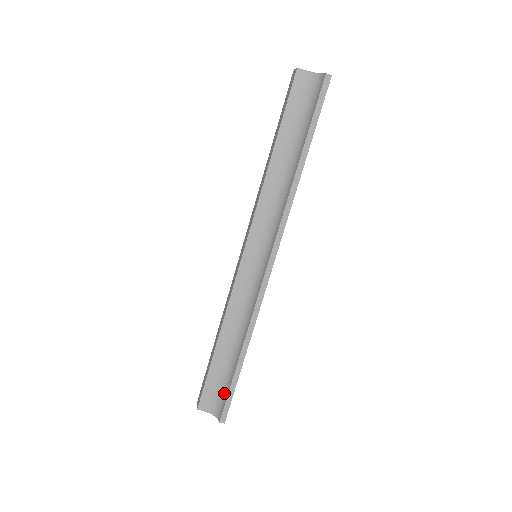
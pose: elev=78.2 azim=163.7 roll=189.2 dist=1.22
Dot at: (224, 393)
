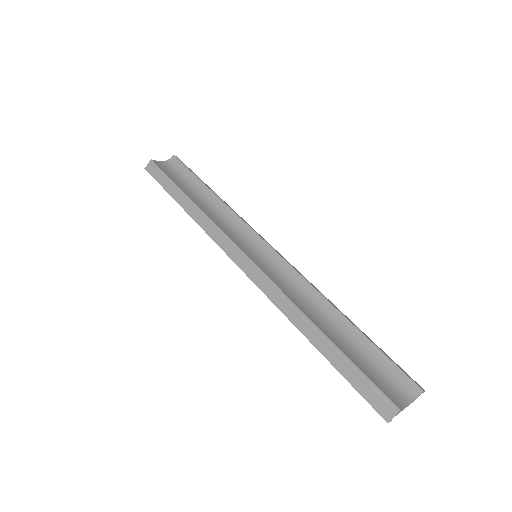
Dot at: (385, 368)
